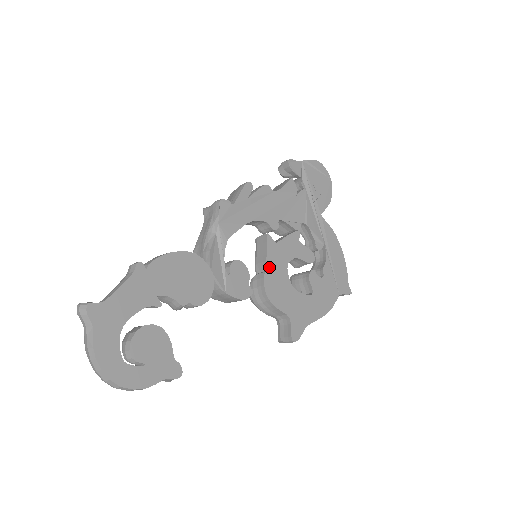
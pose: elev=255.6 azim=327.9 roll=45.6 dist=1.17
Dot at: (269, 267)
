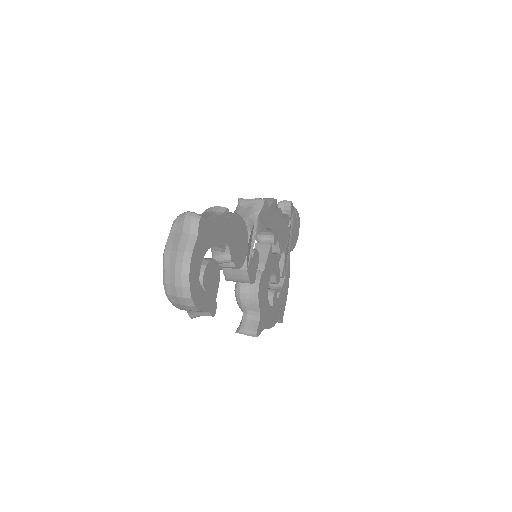
Dot at: (265, 269)
